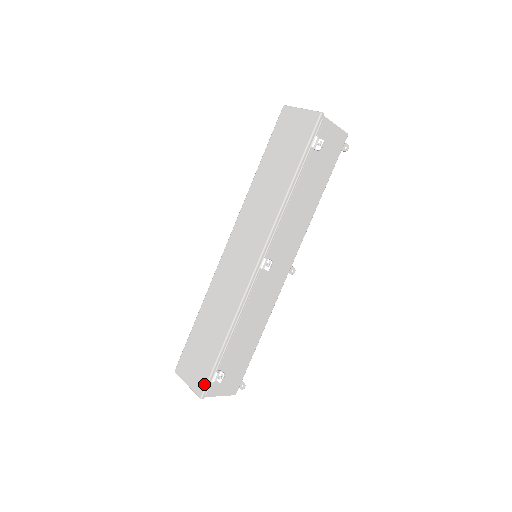
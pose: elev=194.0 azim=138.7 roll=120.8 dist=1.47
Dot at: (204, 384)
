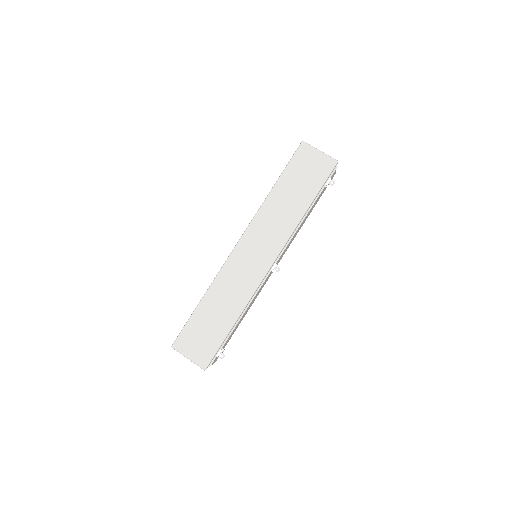
Dot at: (209, 359)
